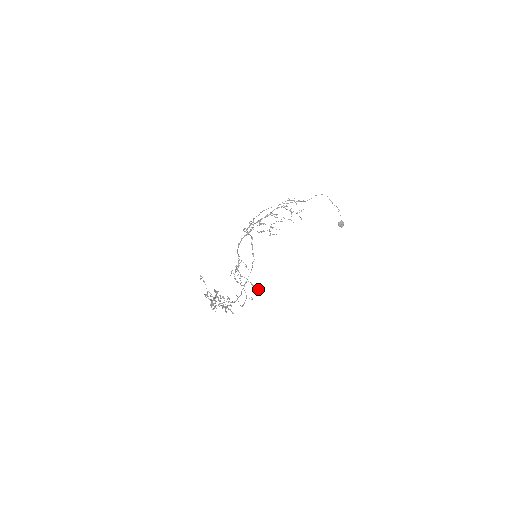
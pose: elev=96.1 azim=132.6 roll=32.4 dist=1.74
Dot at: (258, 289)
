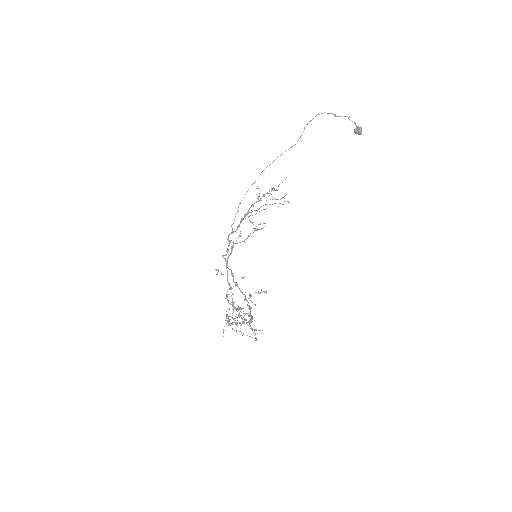
Dot at: occluded
